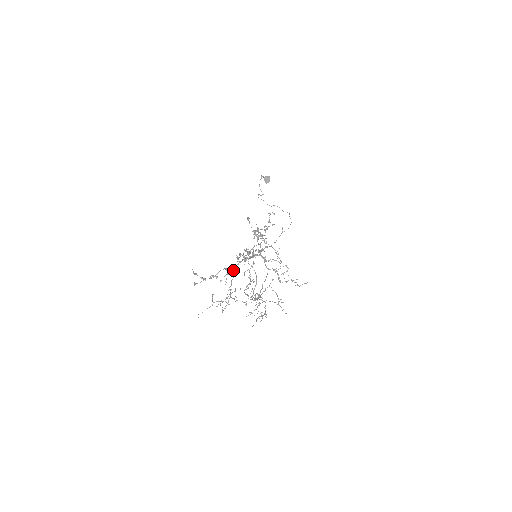
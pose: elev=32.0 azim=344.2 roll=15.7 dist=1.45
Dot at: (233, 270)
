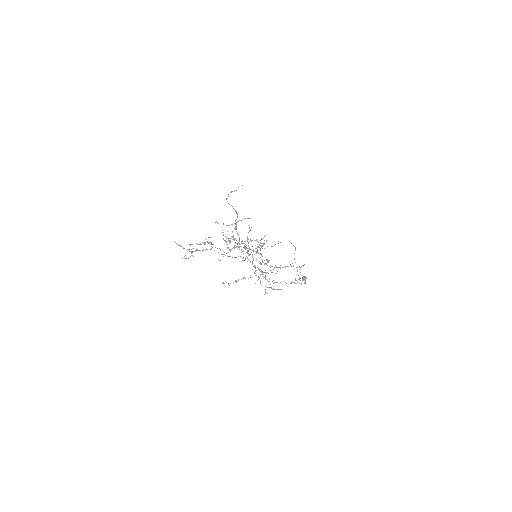
Dot at: occluded
